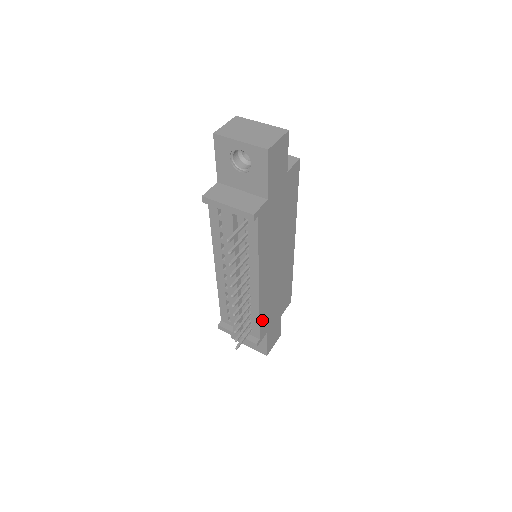
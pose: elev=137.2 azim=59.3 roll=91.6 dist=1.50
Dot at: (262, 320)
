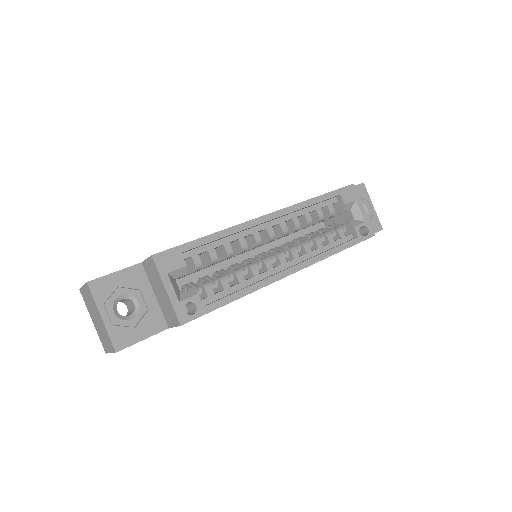
Dot at: occluded
